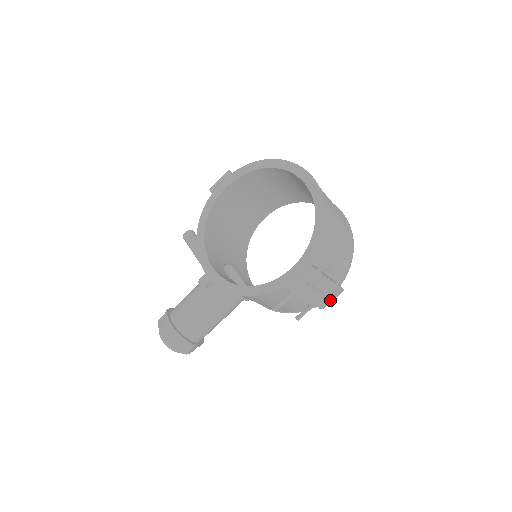
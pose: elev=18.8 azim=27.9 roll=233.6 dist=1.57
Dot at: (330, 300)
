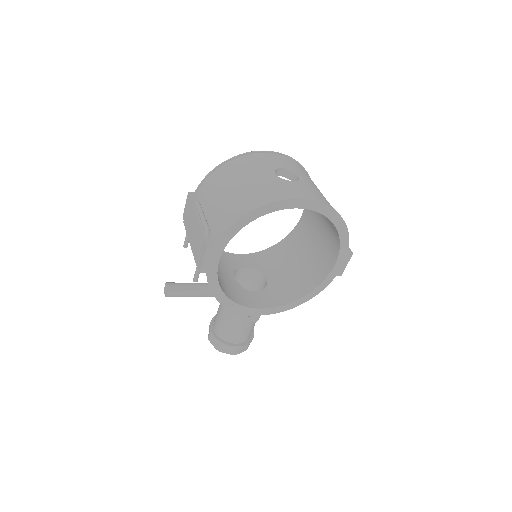
Dot at: occluded
